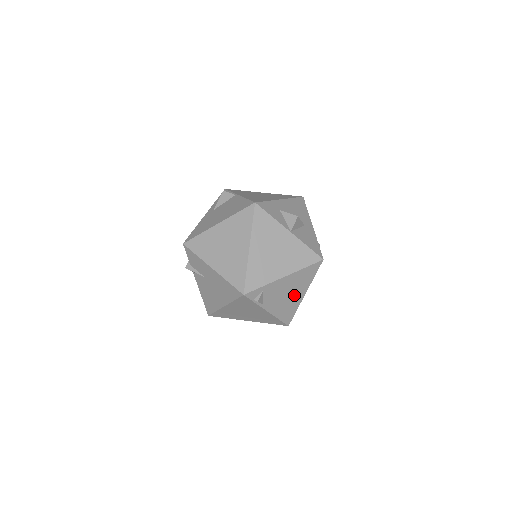
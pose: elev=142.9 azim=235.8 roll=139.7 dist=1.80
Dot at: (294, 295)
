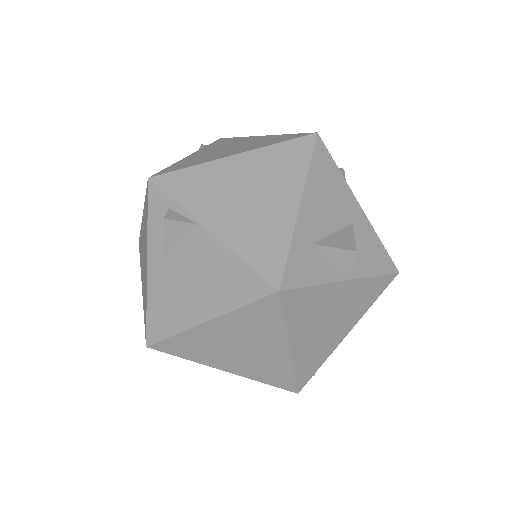
Dot at: occluded
